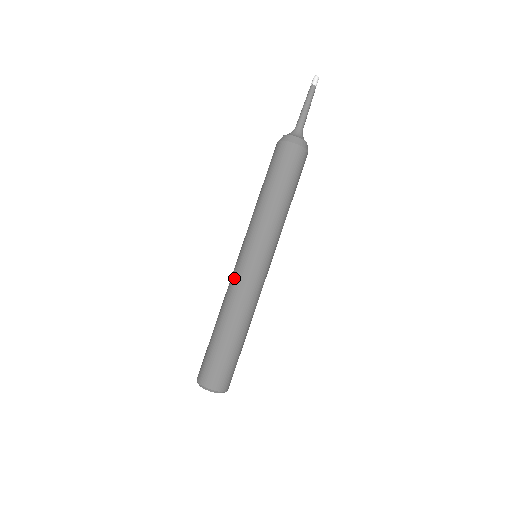
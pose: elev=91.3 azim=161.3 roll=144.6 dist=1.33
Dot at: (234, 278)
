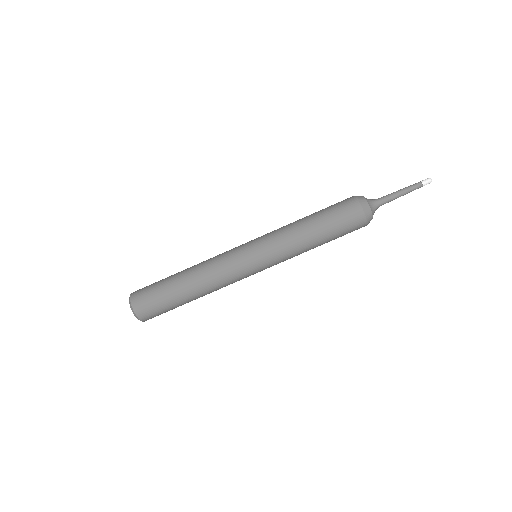
Dot at: (231, 270)
